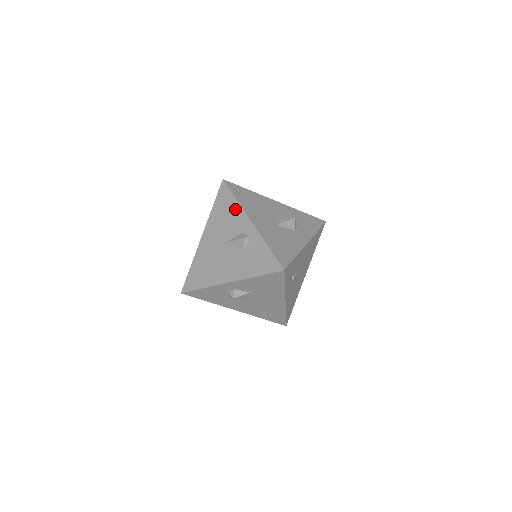
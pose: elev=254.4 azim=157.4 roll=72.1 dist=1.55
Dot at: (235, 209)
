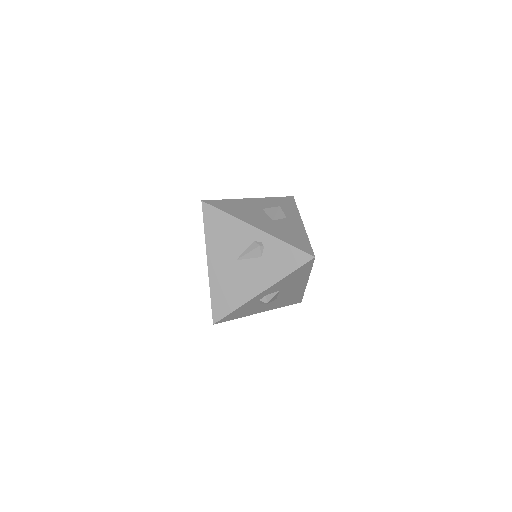
Dot at: (232, 224)
